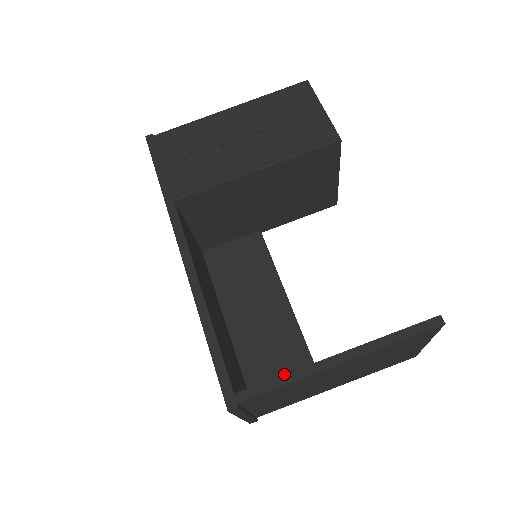
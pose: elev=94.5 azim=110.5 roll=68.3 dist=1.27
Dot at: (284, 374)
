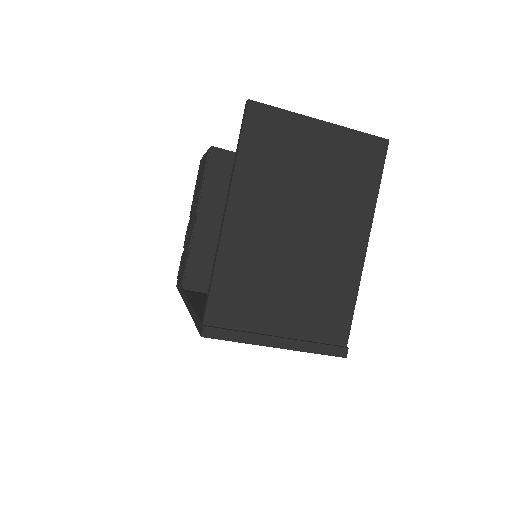
Dot at: (212, 270)
